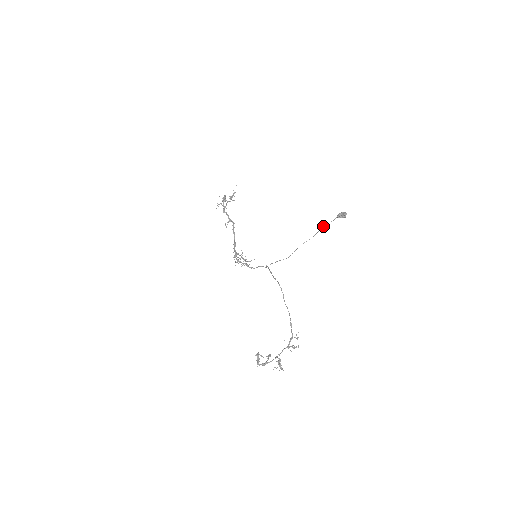
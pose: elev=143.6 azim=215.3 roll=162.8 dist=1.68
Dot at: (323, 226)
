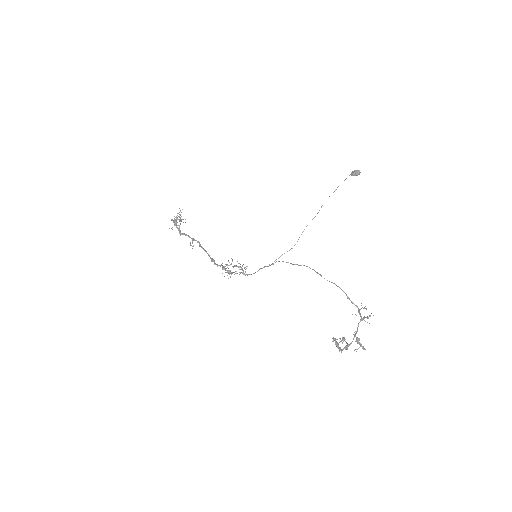
Dot at: occluded
